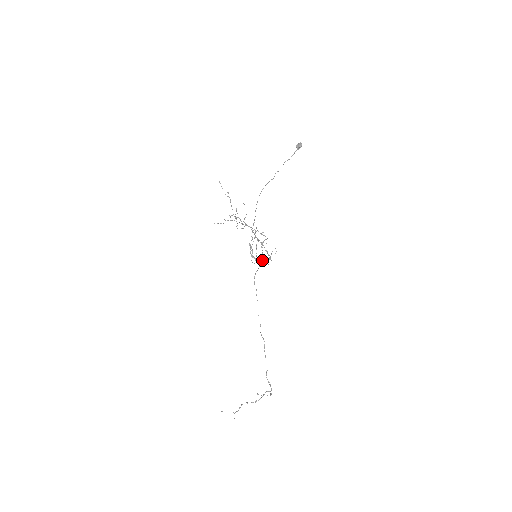
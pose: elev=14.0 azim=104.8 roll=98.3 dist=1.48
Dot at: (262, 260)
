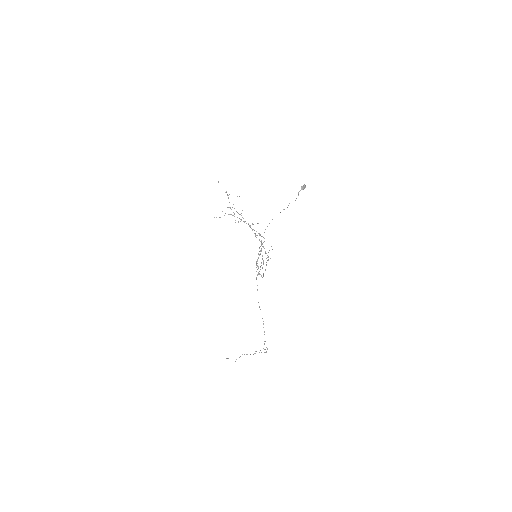
Dot at: (265, 270)
